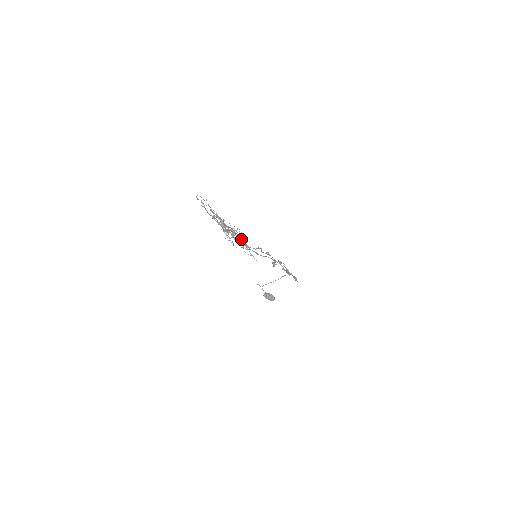
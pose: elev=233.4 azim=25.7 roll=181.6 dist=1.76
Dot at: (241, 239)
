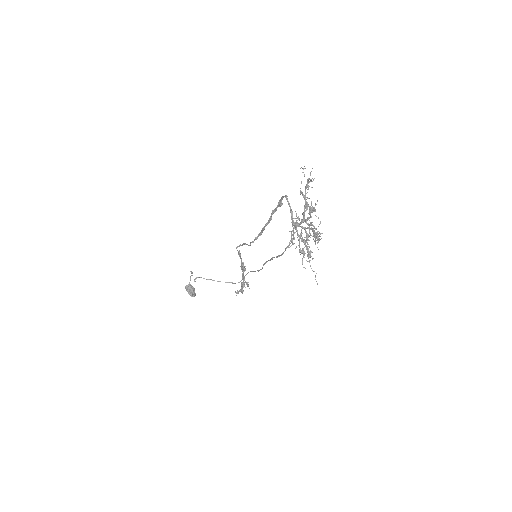
Dot at: (262, 231)
